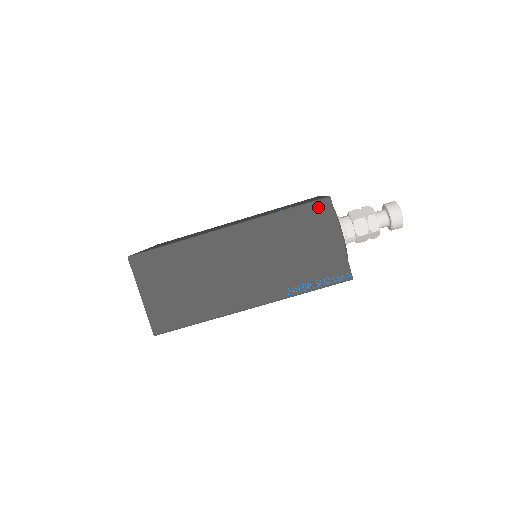
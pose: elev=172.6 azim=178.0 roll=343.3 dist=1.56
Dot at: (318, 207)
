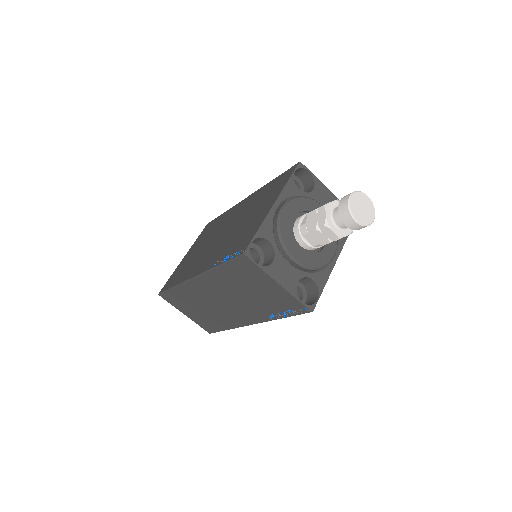
Dot at: (241, 262)
